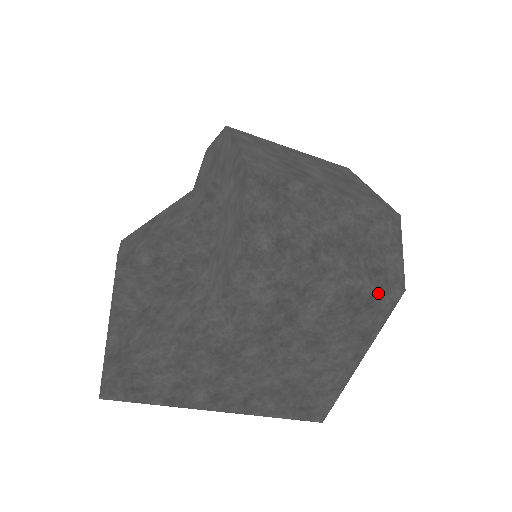
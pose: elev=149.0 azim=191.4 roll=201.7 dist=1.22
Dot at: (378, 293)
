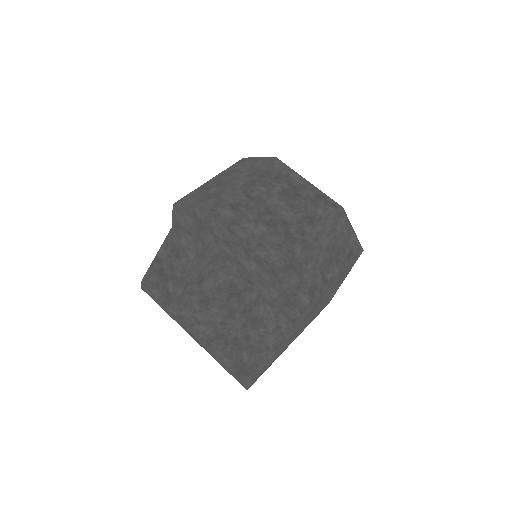
Dot at: occluded
